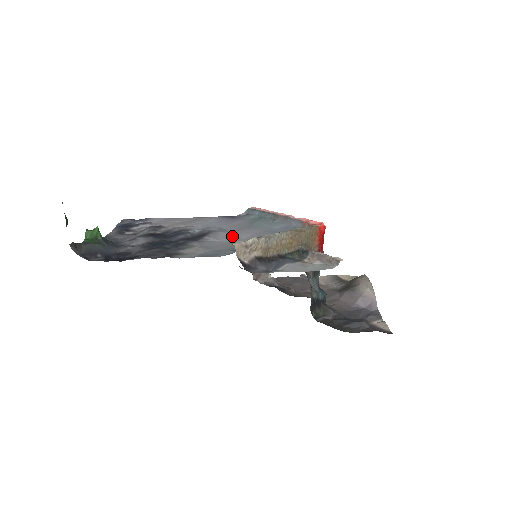
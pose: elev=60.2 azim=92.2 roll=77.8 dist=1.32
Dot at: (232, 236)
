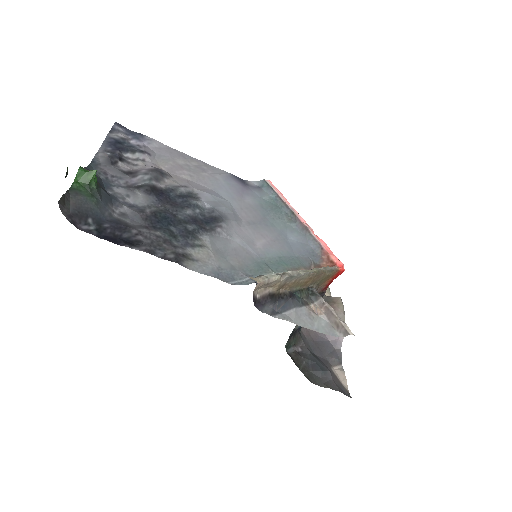
Dot at: (245, 235)
